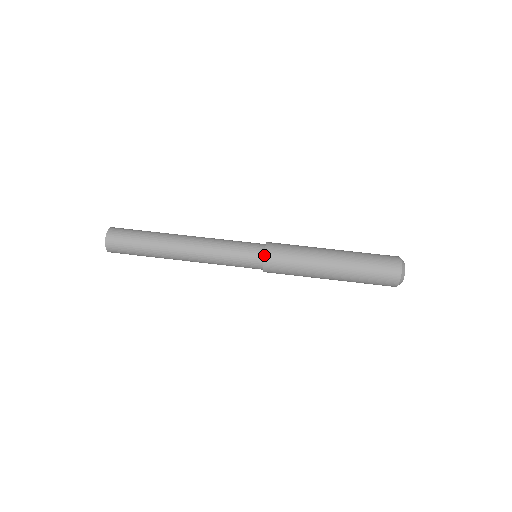
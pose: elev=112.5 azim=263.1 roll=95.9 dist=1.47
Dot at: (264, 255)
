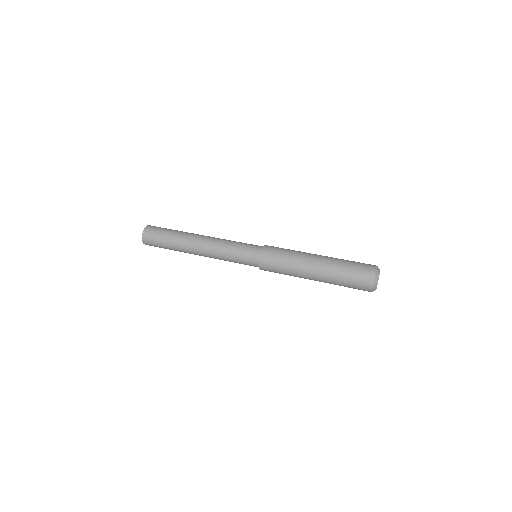
Dot at: occluded
